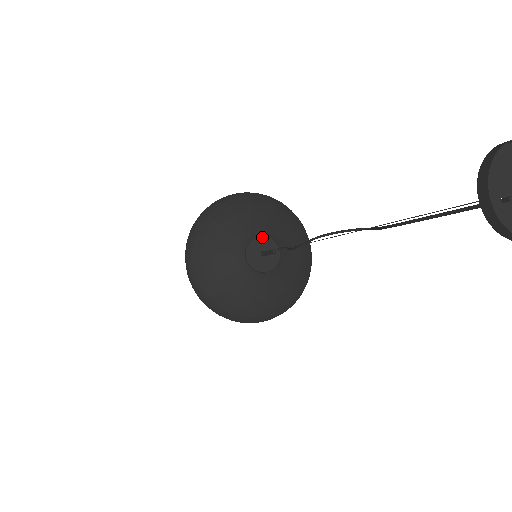
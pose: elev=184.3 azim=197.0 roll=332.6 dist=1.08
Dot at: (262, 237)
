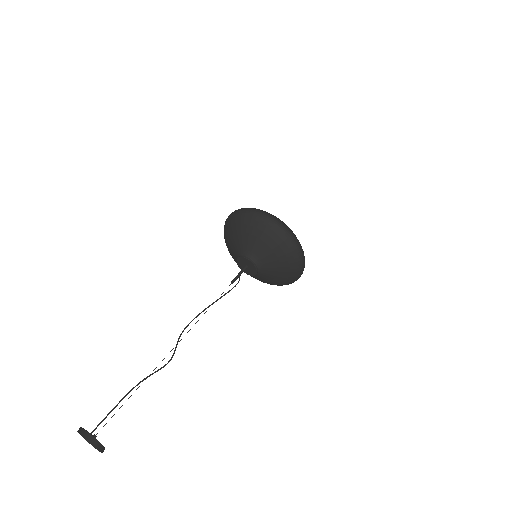
Dot at: (247, 259)
